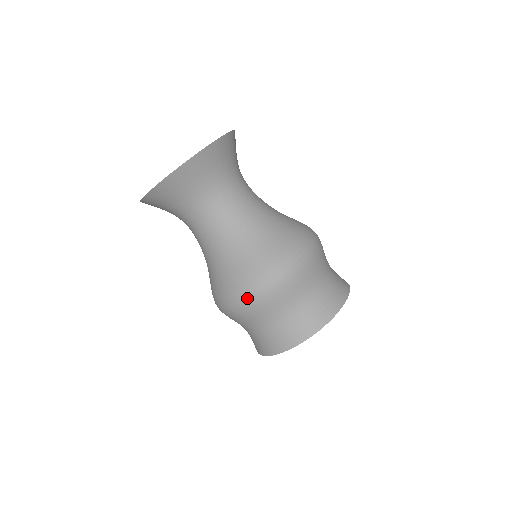
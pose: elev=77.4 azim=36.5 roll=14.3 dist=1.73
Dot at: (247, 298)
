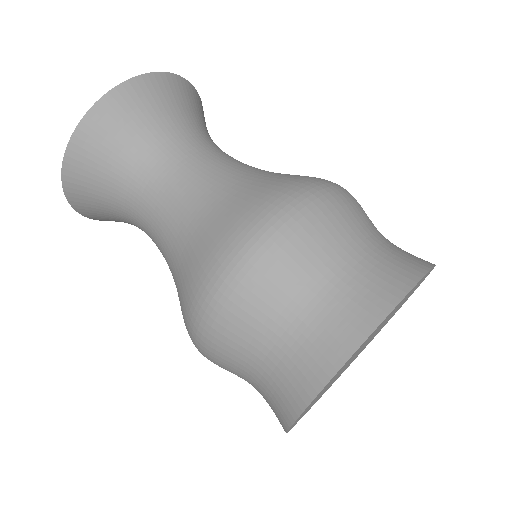
Dot at: (198, 325)
